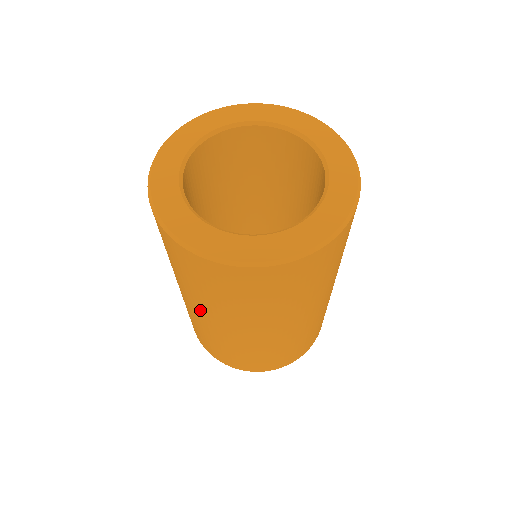
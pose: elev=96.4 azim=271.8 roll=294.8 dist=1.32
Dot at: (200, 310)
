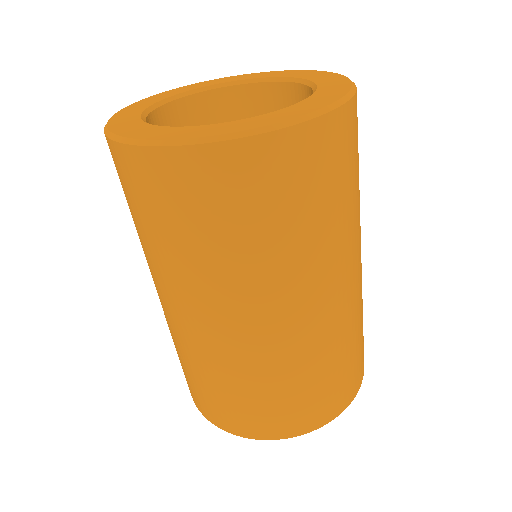
Dot at: (196, 306)
